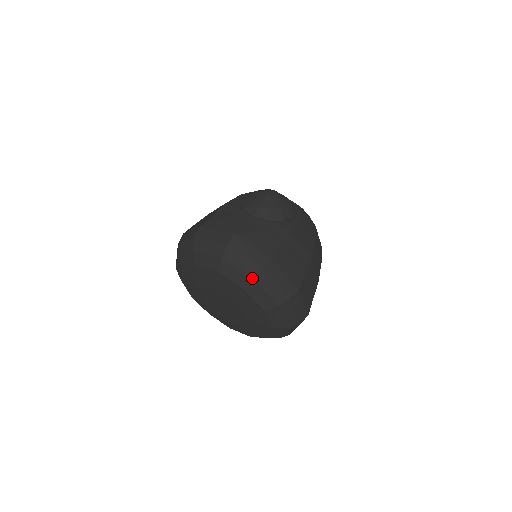
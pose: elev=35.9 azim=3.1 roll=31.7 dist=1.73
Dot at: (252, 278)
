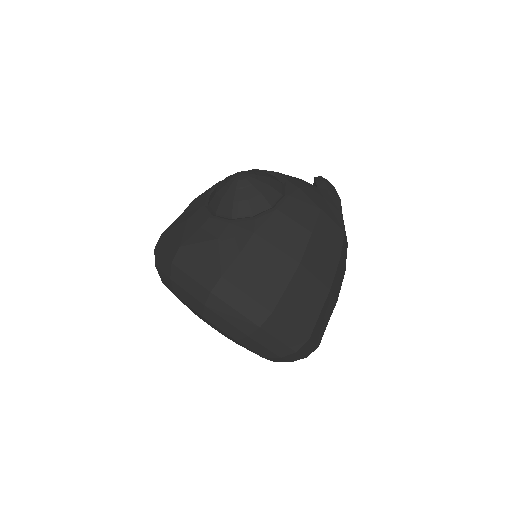
Dot at: (202, 304)
